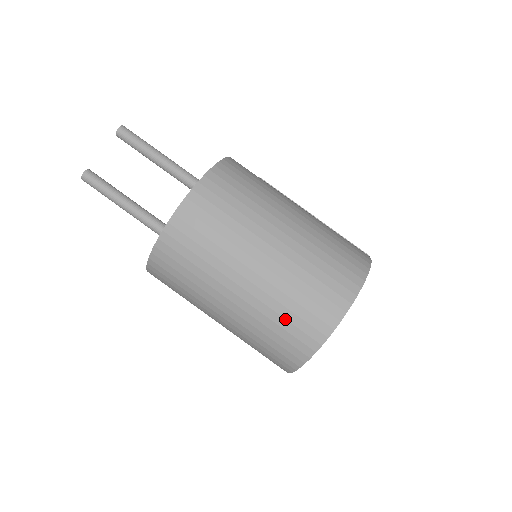
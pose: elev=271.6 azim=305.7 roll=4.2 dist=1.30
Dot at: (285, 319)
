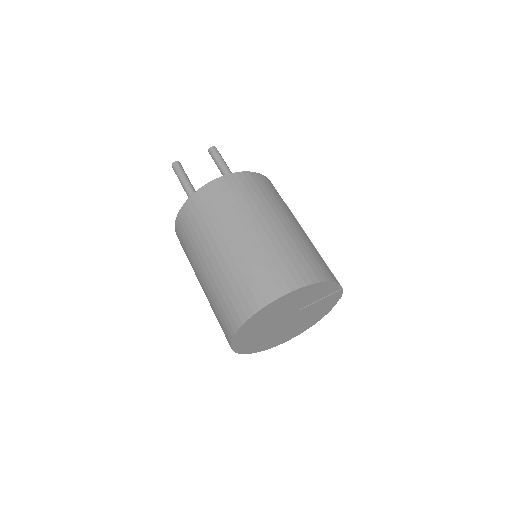
Dot at: (244, 279)
